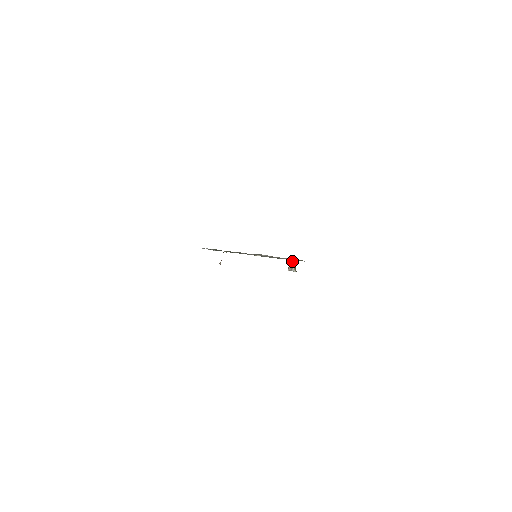
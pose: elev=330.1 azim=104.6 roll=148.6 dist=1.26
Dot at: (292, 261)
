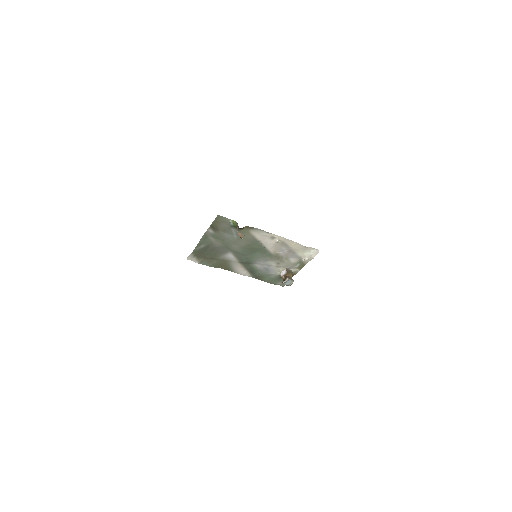
Dot at: (288, 271)
